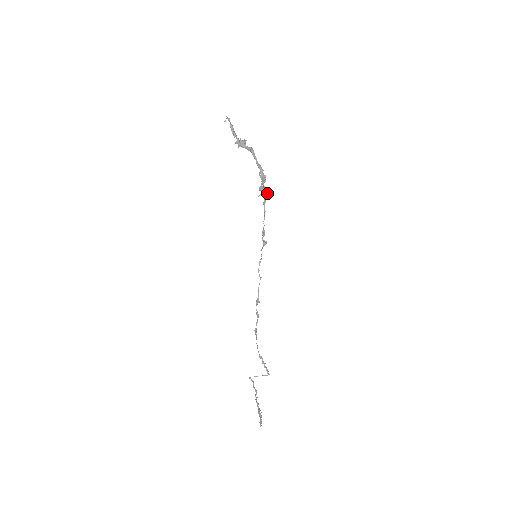
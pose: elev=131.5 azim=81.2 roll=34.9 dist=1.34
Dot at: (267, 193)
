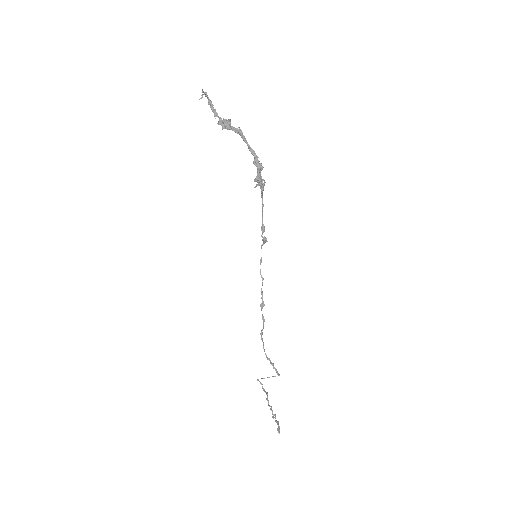
Dot at: (264, 183)
